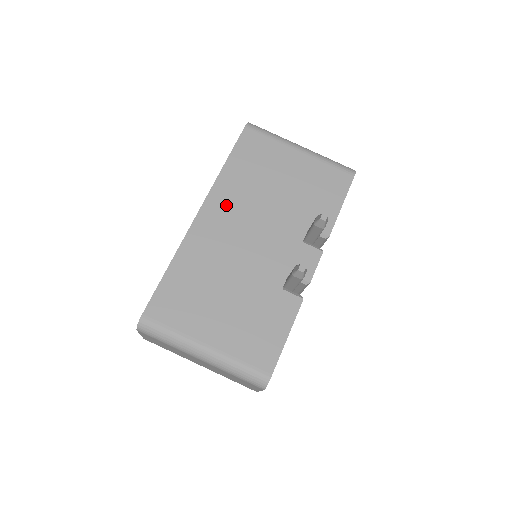
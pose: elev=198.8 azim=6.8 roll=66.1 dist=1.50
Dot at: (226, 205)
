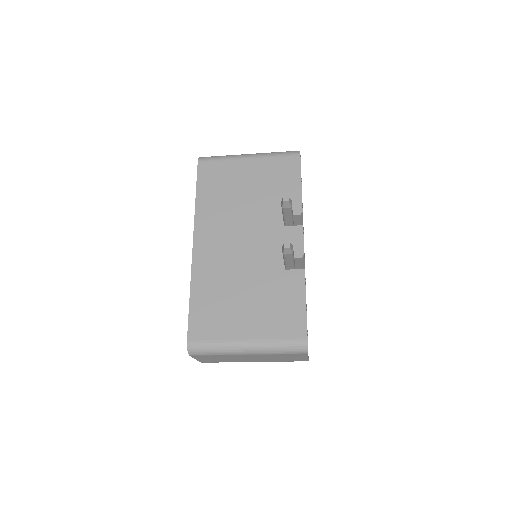
Dot at: (211, 228)
